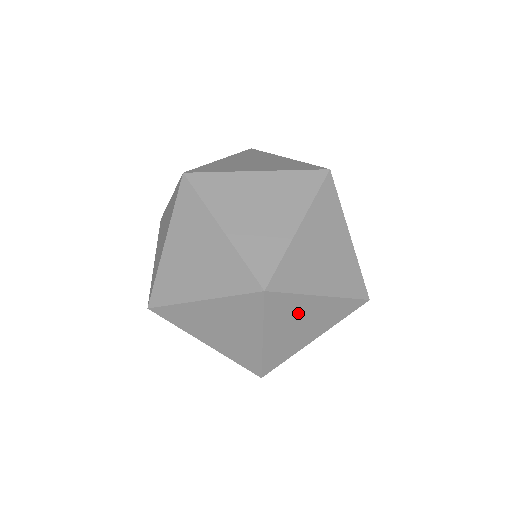
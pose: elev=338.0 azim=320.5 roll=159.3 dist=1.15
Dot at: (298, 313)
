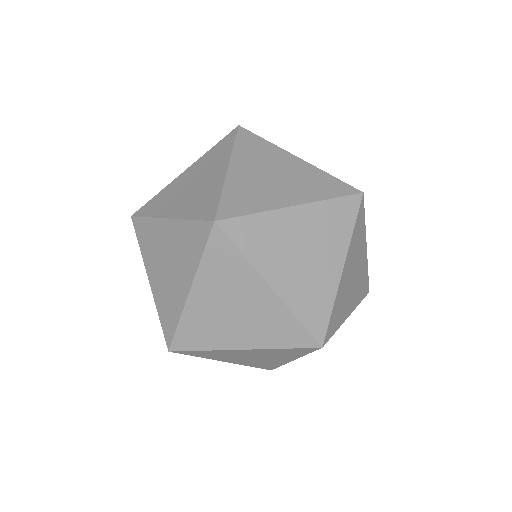
Dot at: (358, 254)
